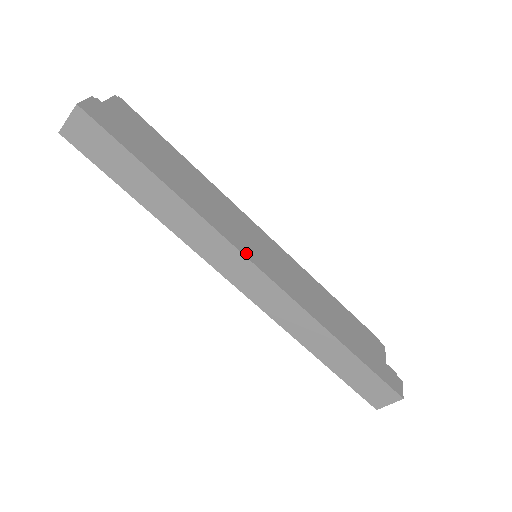
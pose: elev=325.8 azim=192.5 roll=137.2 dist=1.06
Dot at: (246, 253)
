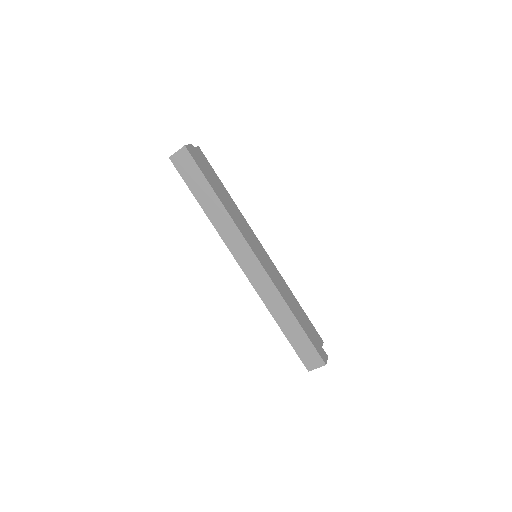
Dot at: (252, 248)
